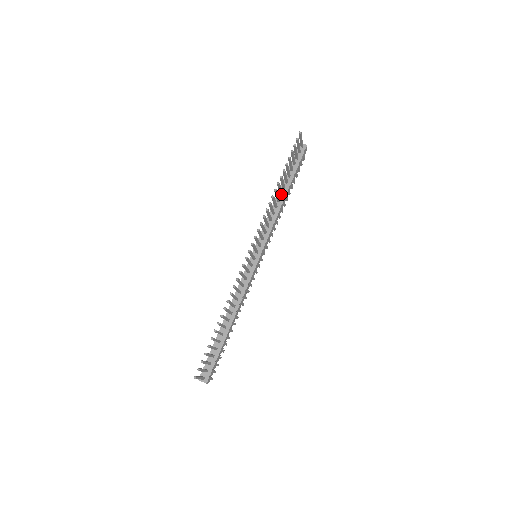
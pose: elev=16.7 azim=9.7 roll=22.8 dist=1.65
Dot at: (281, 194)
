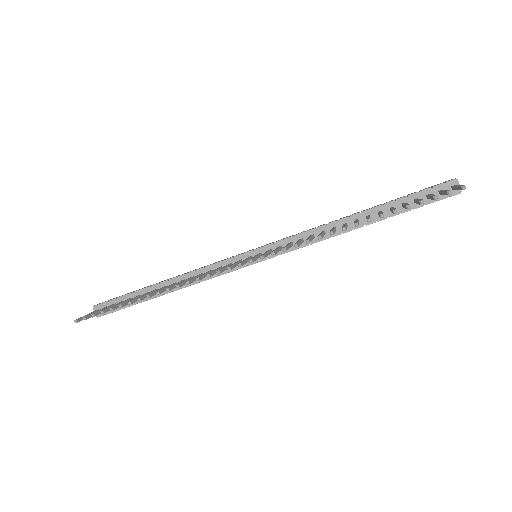
Dot at: occluded
